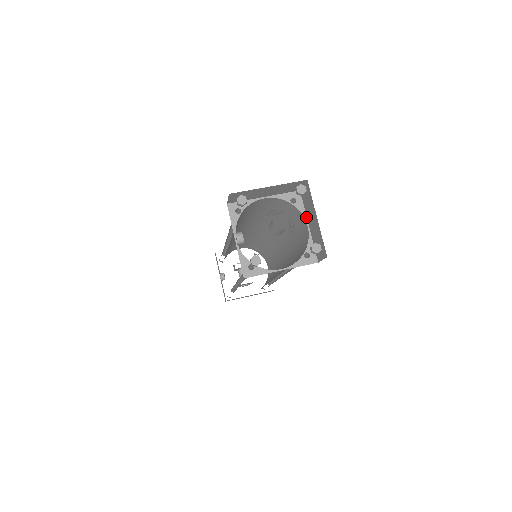
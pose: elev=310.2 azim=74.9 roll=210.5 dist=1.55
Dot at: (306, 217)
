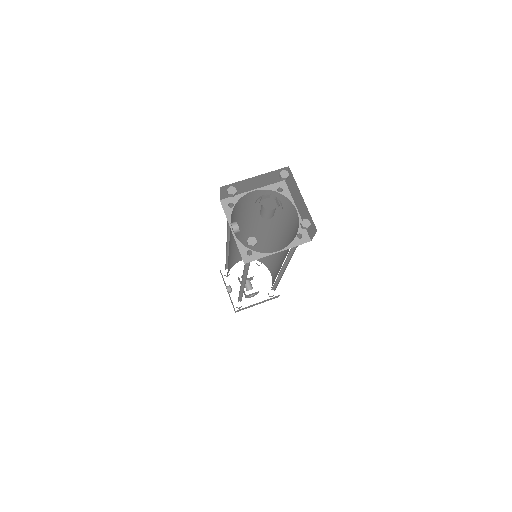
Dot at: (294, 202)
